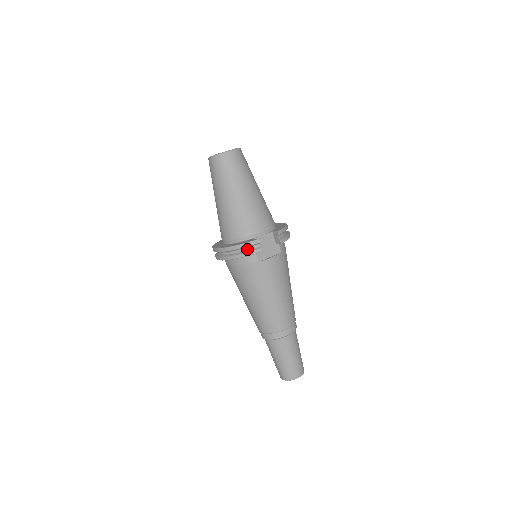
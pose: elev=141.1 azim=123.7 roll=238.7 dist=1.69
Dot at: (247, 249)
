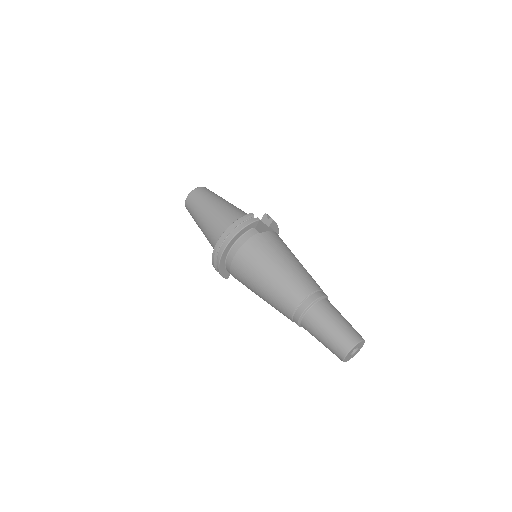
Dot at: (245, 223)
